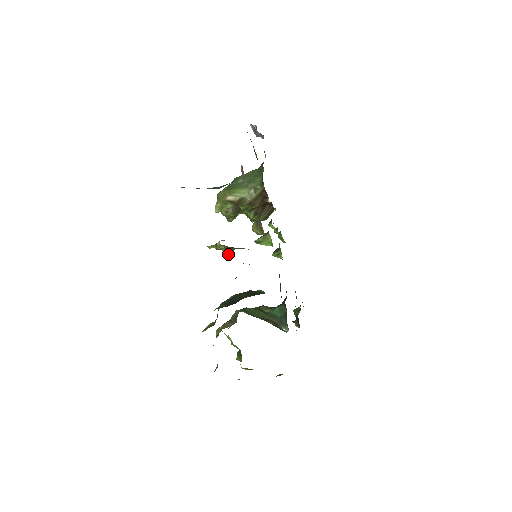
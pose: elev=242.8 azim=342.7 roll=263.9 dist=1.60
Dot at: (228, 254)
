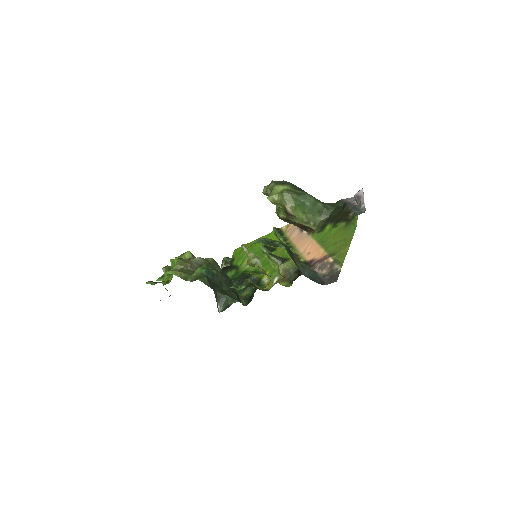
Dot at: (249, 264)
